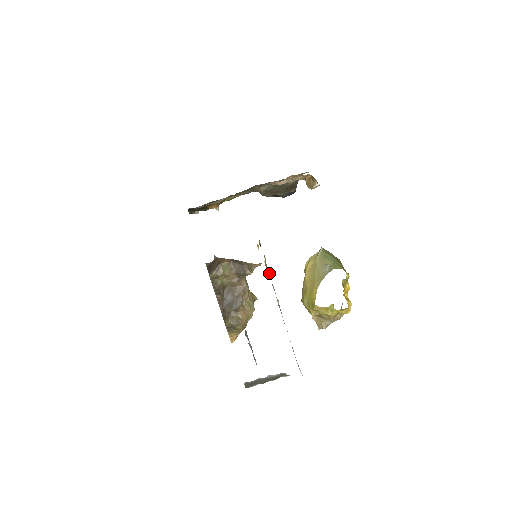
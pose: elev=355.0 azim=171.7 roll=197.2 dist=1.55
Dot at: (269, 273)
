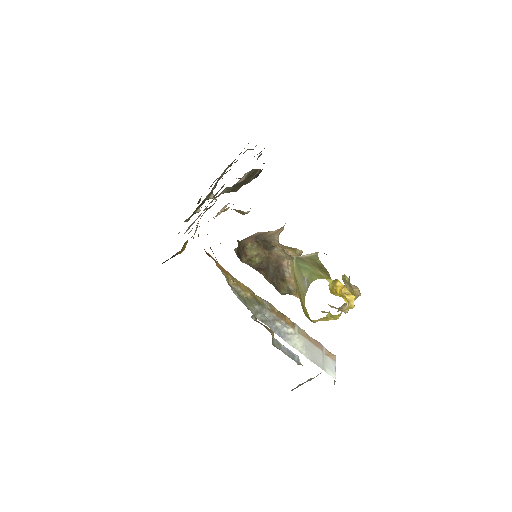
Dot at: (254, 306)
